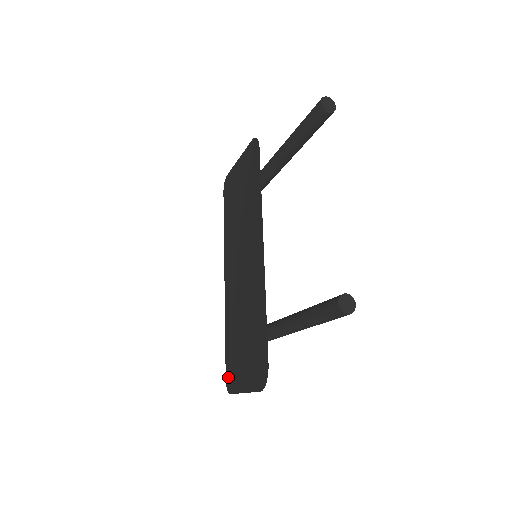
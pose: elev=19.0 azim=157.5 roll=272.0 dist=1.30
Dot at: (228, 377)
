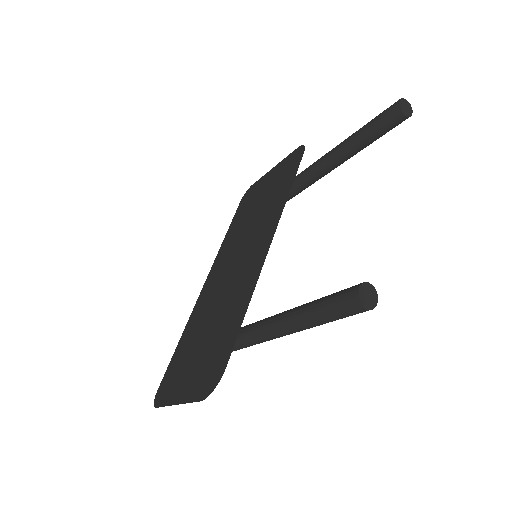
Dot at: (162, 387)
